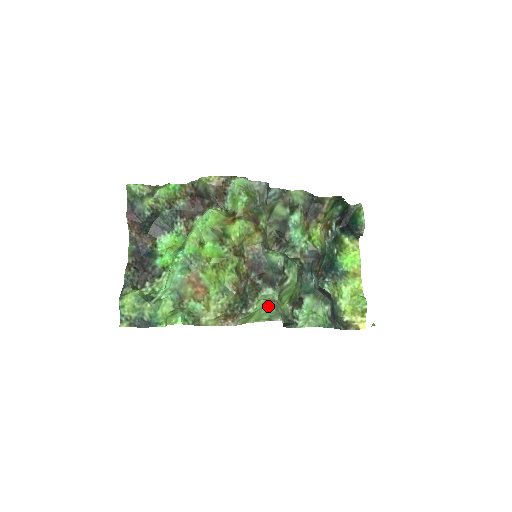
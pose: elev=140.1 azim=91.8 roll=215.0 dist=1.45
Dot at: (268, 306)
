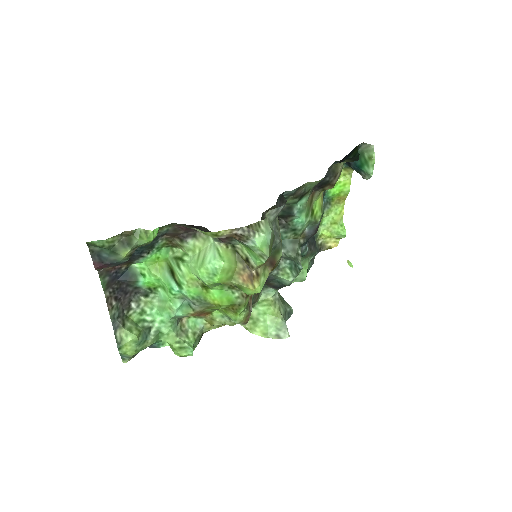
Dot at: (272, 314)
